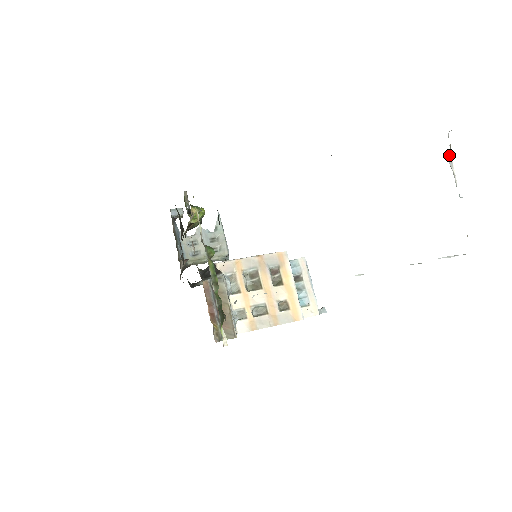
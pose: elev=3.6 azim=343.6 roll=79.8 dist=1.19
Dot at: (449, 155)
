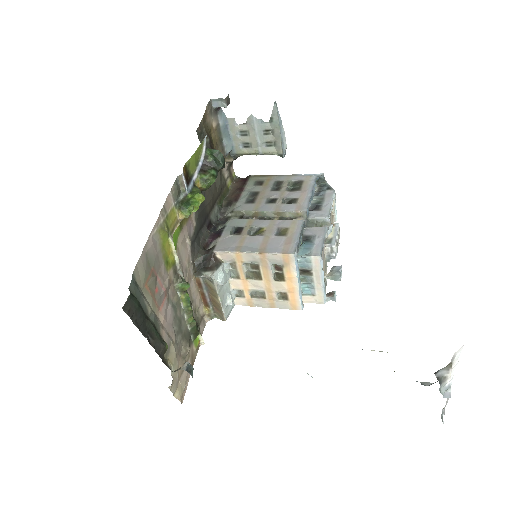
Dot at: (445, 367)
